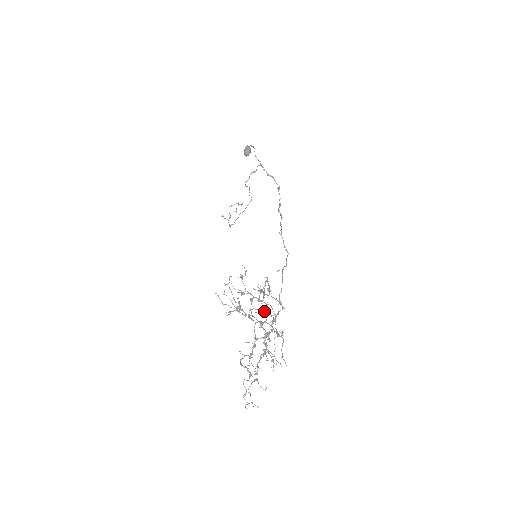
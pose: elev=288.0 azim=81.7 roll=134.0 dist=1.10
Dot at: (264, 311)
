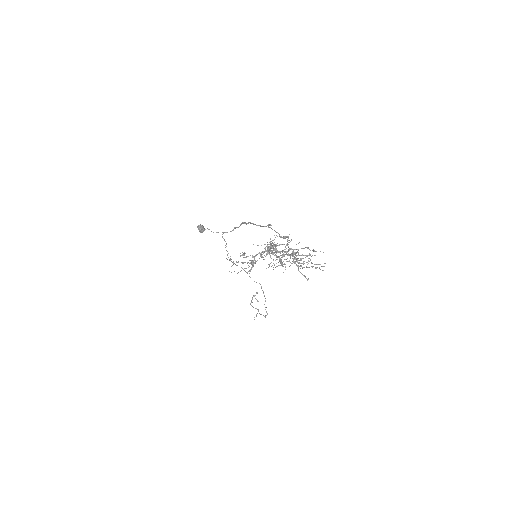
Dot at: (281, 257)
